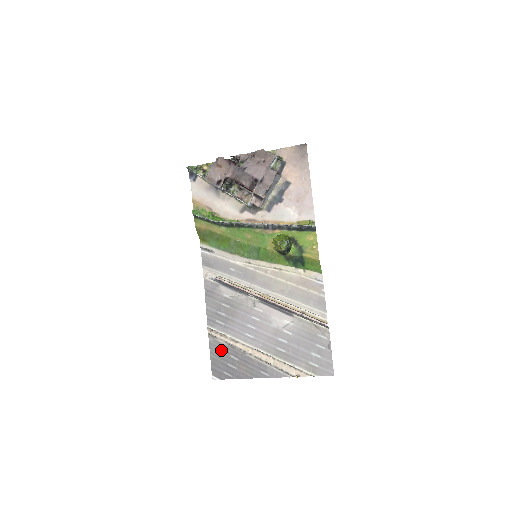
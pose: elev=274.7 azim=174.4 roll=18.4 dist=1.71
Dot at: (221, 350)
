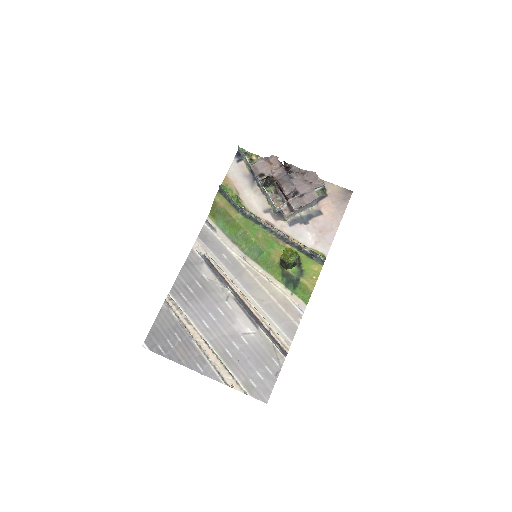
Dot at: (169, 323)
